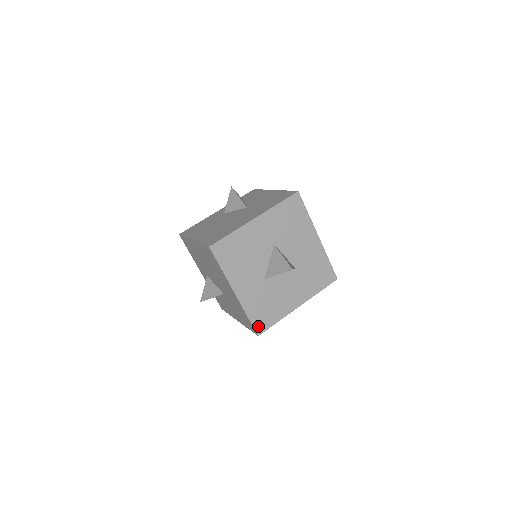
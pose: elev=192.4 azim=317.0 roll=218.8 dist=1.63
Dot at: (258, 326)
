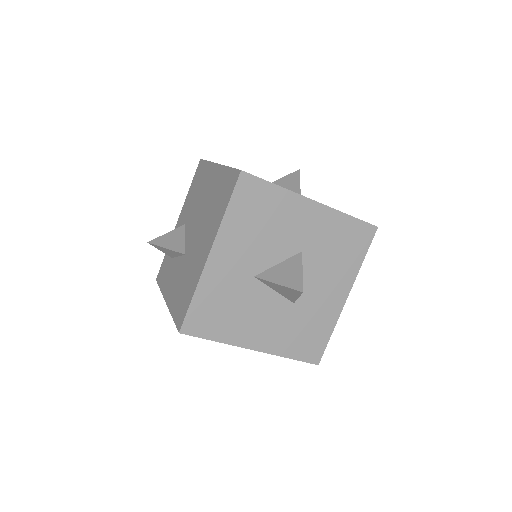
Dot at: (191, 321)
